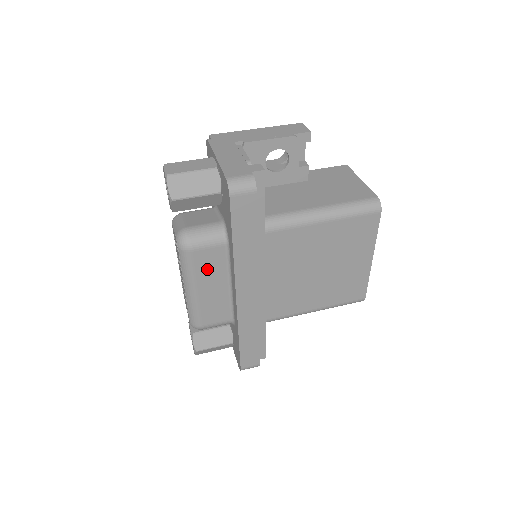
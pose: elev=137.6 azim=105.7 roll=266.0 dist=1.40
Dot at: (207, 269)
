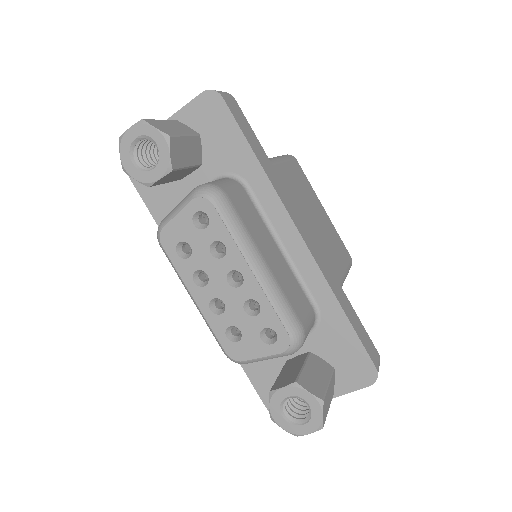
Dot at: (252, 224)
